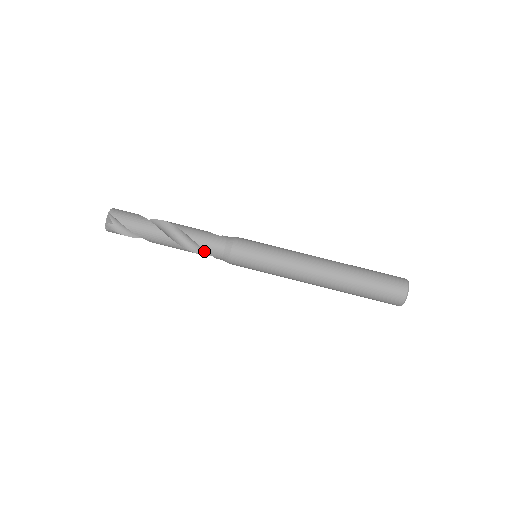
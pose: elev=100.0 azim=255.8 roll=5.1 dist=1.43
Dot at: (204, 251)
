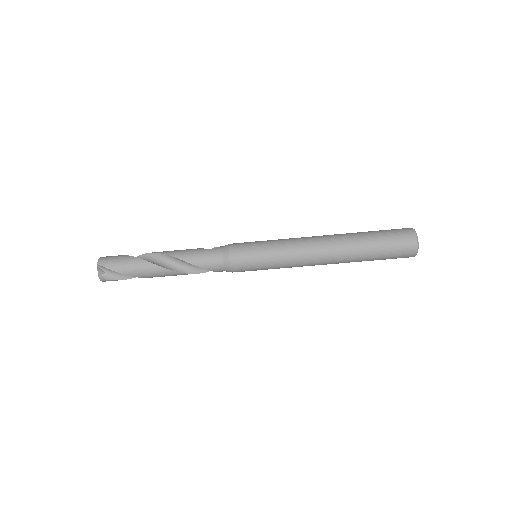
Dot at: (204, 269)
